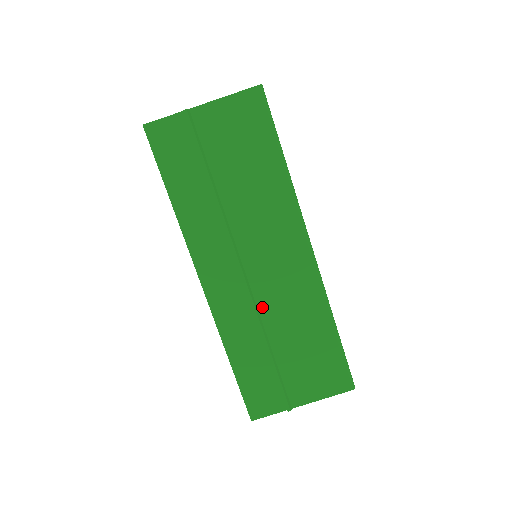
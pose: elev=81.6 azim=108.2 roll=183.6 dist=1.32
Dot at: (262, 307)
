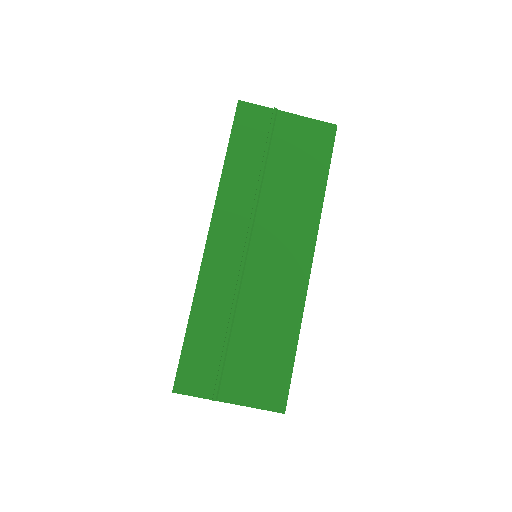
Dot at: (246, 287)
